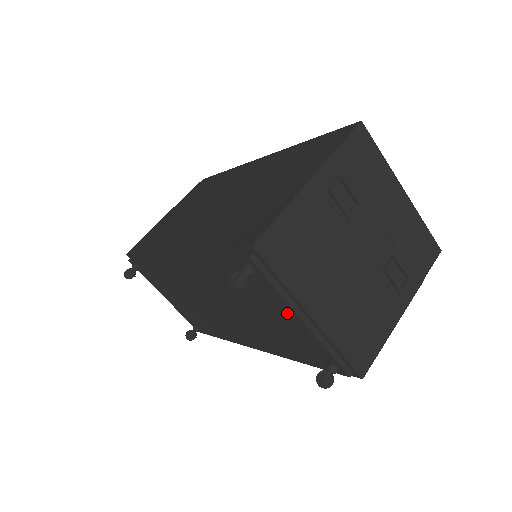
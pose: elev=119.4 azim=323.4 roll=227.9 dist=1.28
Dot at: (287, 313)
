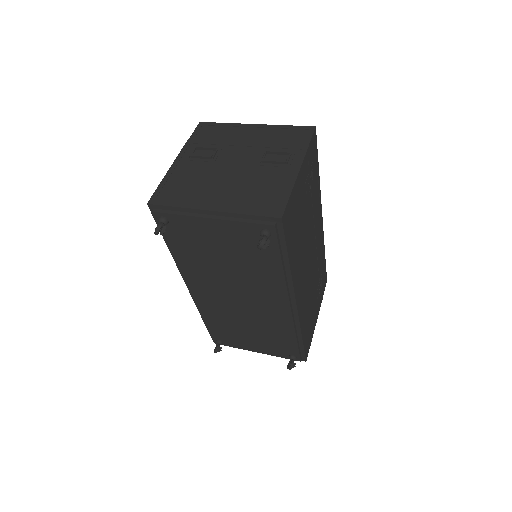
Dot at: (206, 226)
